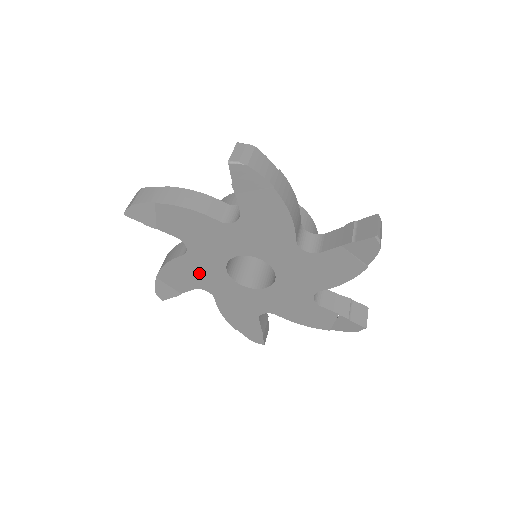
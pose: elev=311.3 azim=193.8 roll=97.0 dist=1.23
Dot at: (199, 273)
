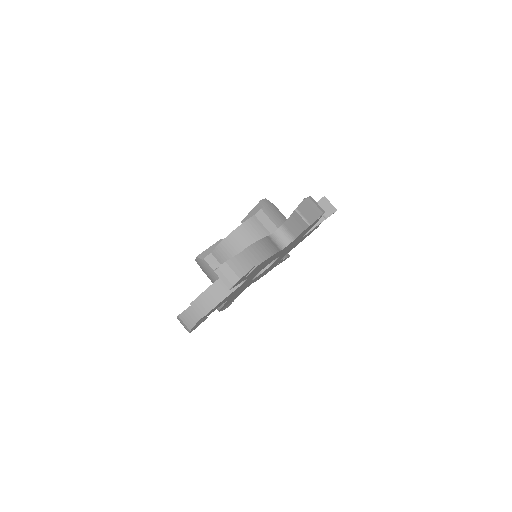
Dot at: (235, 292)
